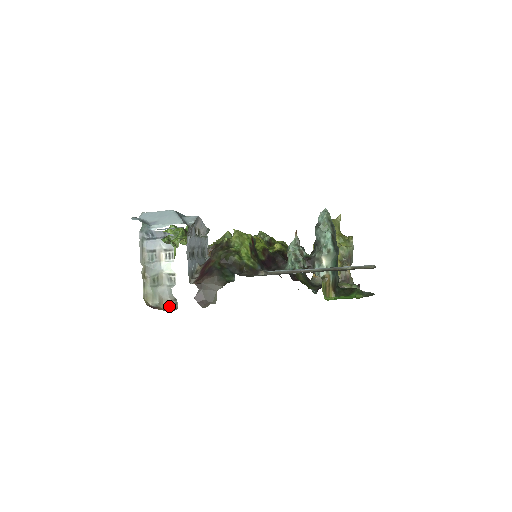
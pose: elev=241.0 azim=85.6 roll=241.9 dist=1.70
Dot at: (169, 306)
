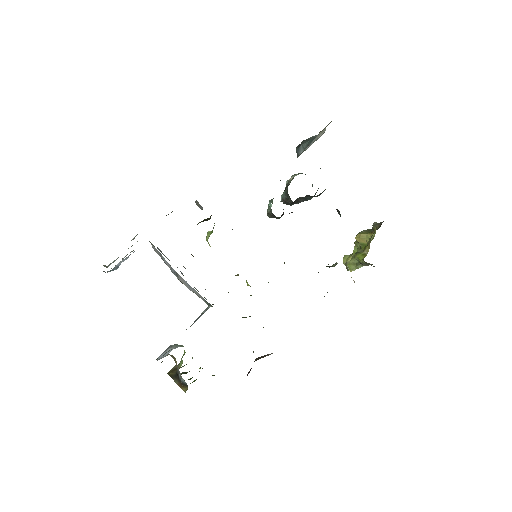
Dot at: occluded
